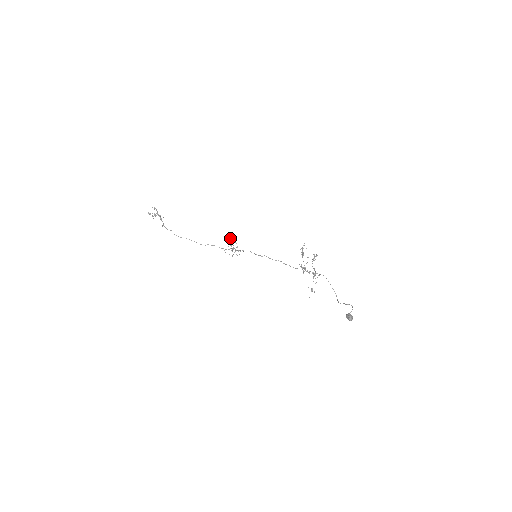
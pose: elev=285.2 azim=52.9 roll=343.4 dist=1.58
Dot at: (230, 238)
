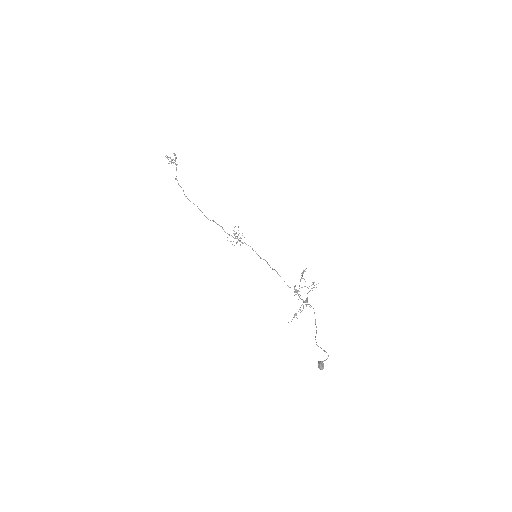
Dot at: (238, 226)
